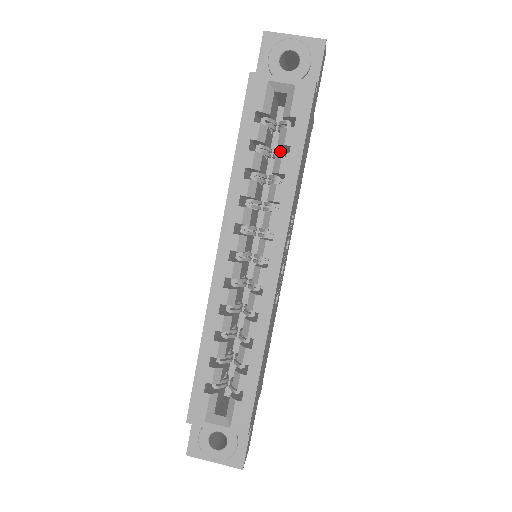
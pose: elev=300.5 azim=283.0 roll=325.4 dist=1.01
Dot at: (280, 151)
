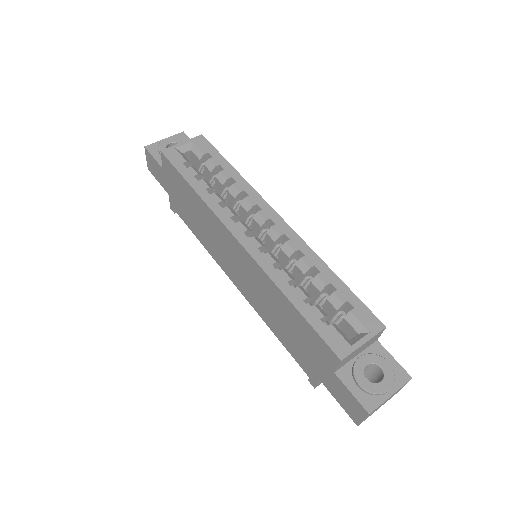
Dot at: (214, 178)
